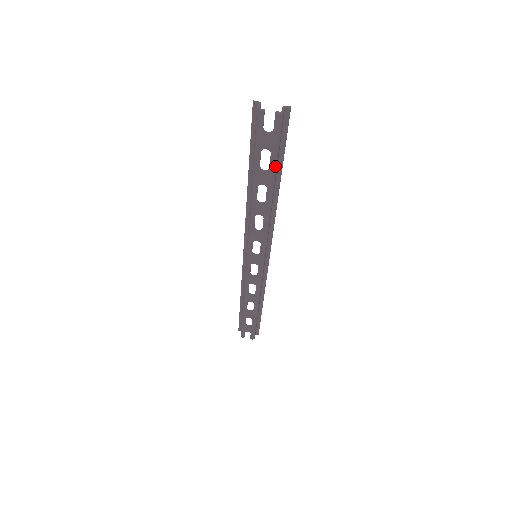
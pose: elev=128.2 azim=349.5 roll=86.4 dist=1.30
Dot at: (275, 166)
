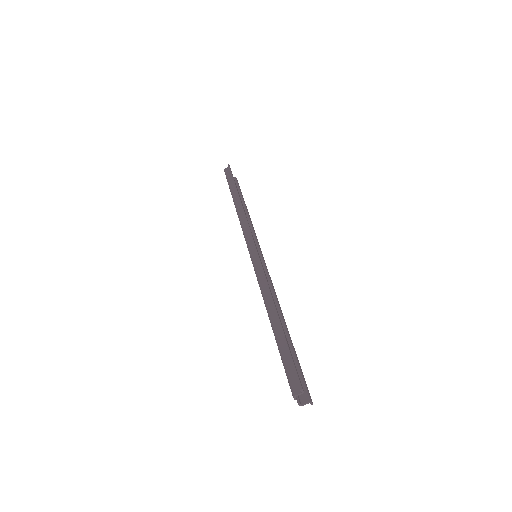
Dot at: occluded
